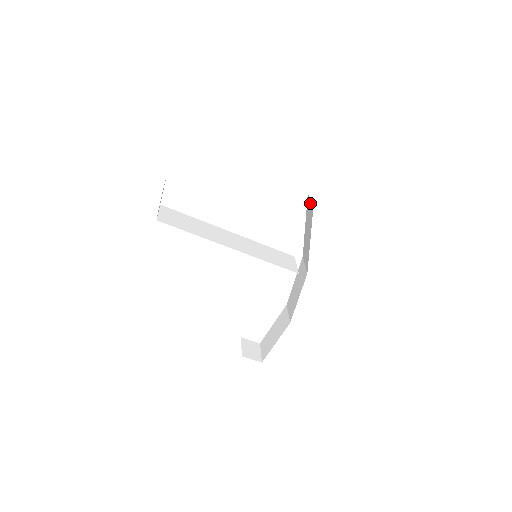
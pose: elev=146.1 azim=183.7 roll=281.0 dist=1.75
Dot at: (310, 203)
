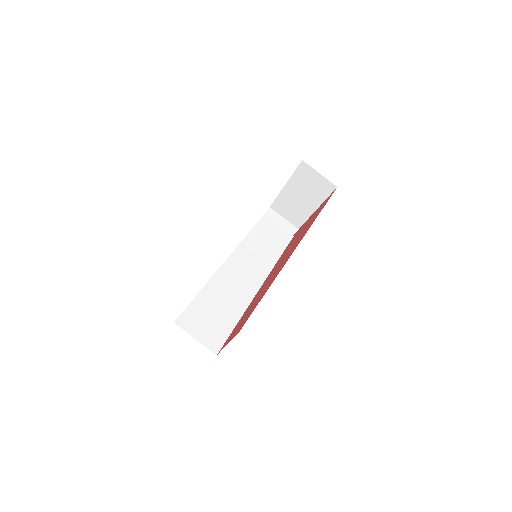
Dot at: (320, 176)
